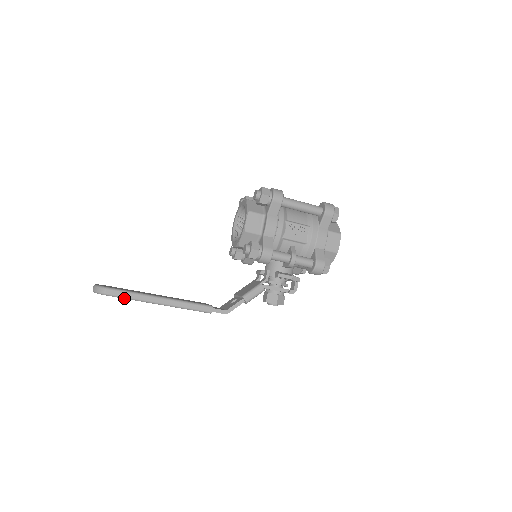
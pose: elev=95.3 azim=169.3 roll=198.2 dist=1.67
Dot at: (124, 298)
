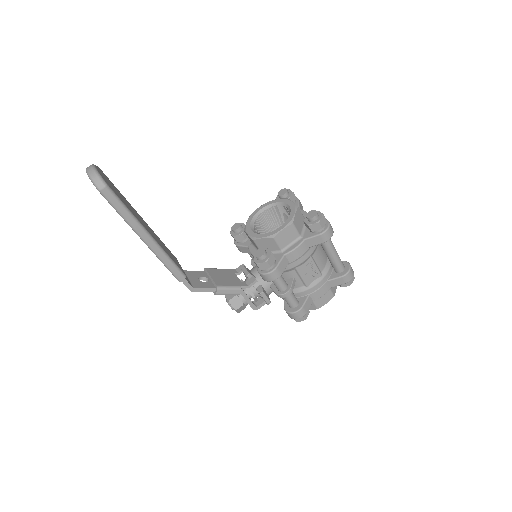
Dot at: (115, 209)
